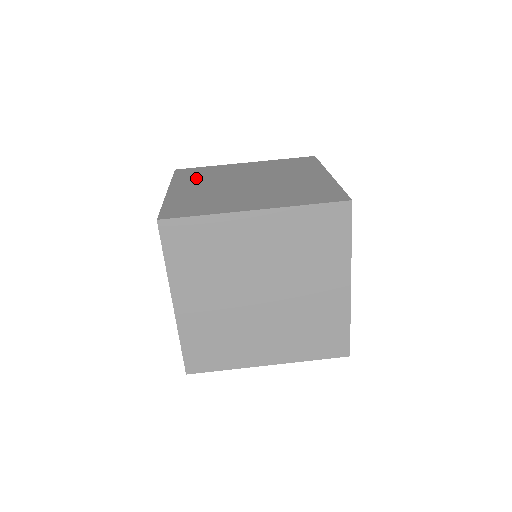
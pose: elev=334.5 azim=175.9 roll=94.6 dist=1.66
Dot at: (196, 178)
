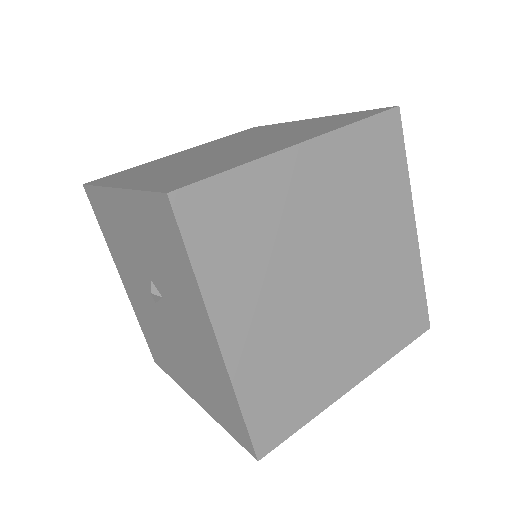
Dot at: (136, 173)
